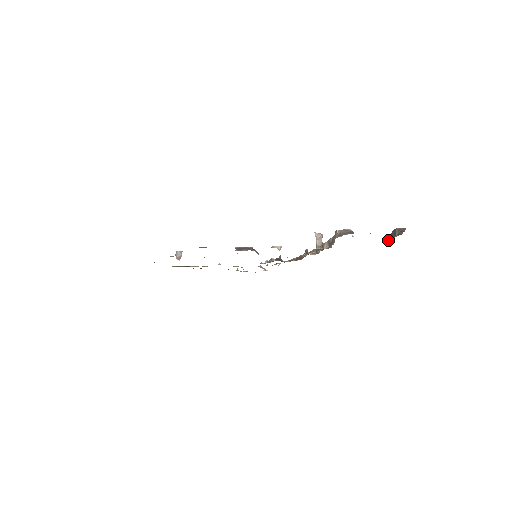
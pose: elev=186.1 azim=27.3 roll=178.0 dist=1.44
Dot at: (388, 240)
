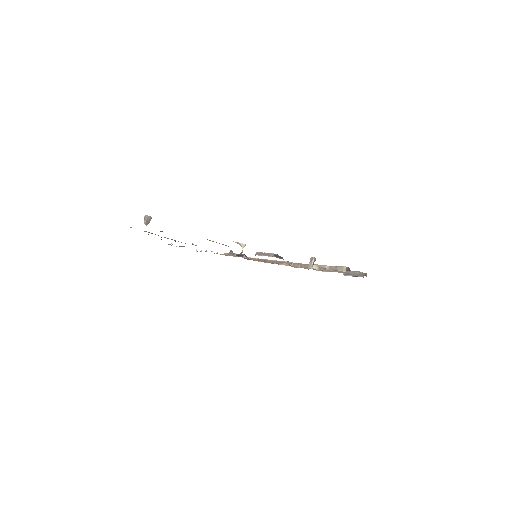
Dot at: (345, 274)
